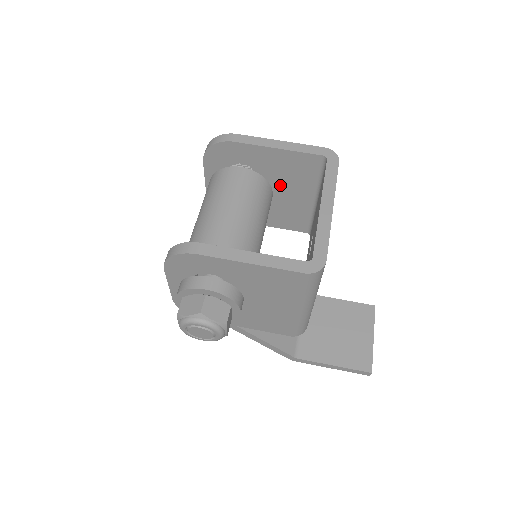
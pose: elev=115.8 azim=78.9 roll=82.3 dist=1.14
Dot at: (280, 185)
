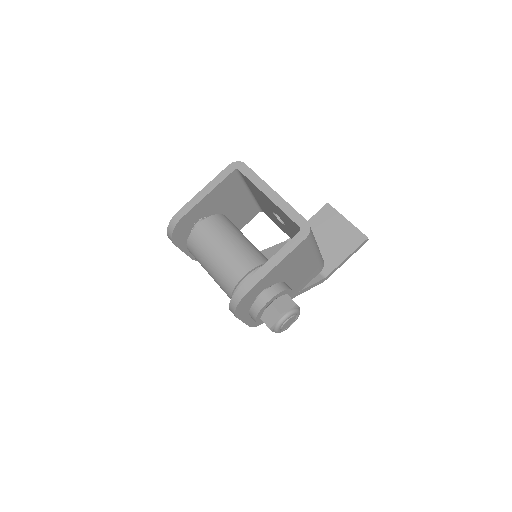
Dot at: (225, 208)
